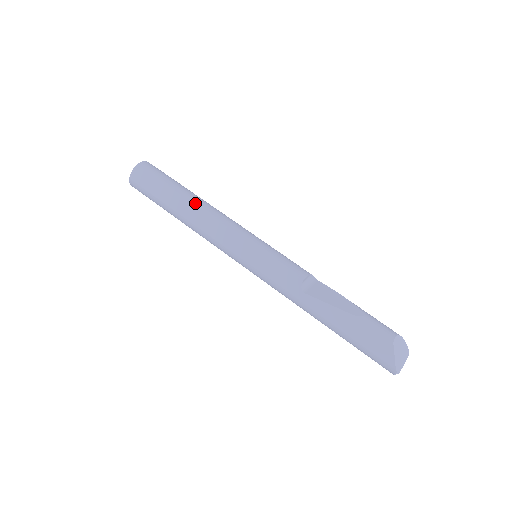
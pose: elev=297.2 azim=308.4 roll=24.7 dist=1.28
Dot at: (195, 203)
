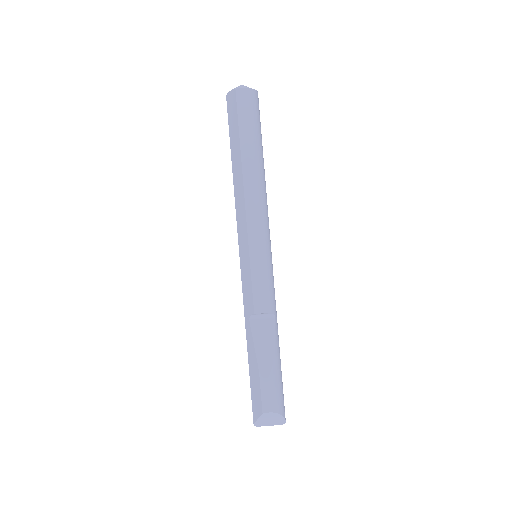
Dot at: (244, 173)
